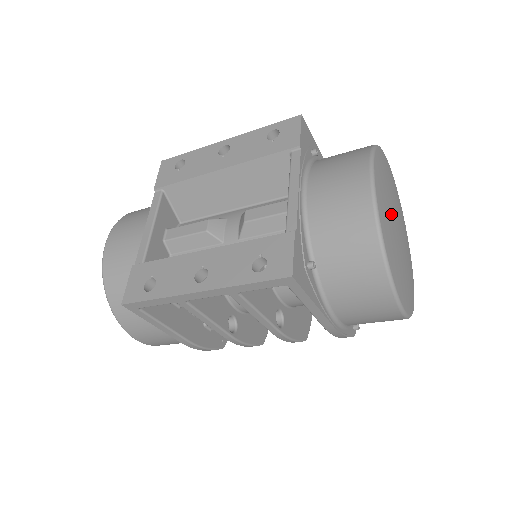
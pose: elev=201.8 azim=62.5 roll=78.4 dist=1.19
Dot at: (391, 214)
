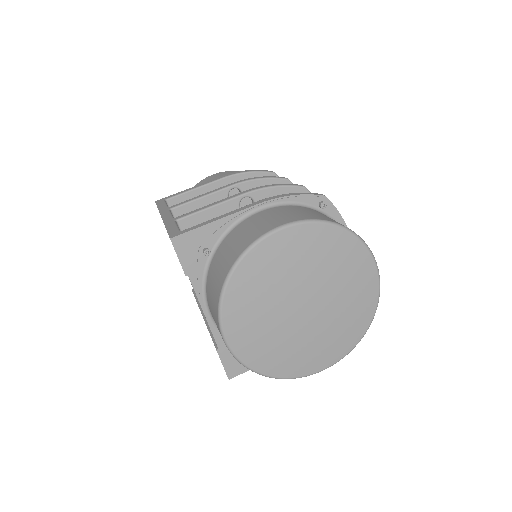
Dot at: (272, 329)
